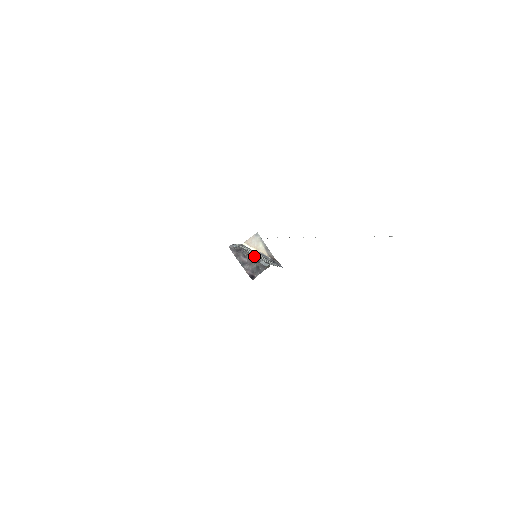
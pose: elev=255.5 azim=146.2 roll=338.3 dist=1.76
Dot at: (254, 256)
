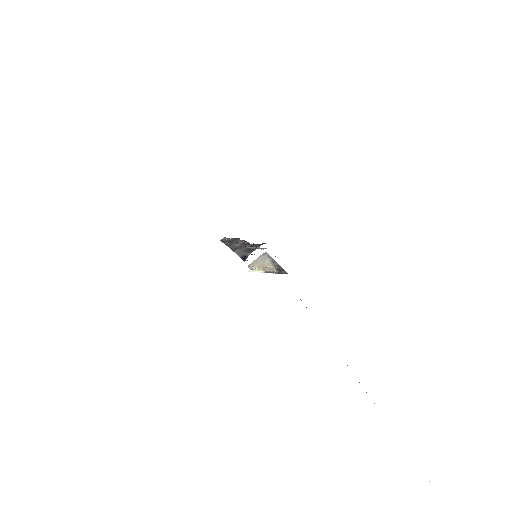
Dot at: (251, 247)
